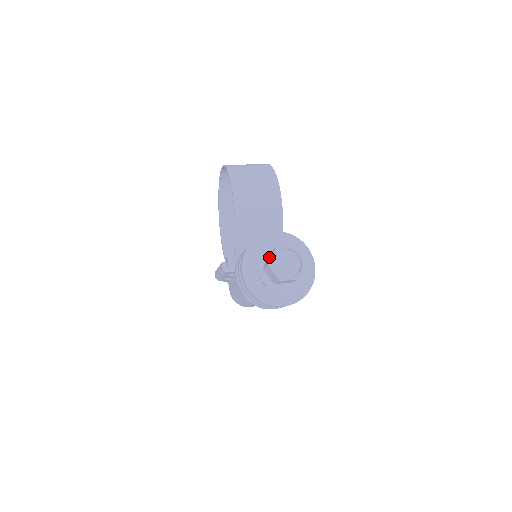
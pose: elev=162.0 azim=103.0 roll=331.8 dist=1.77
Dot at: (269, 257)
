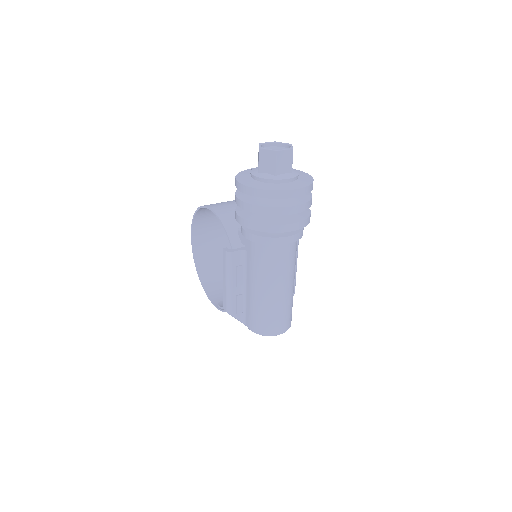
Dot at: (258, 158)
